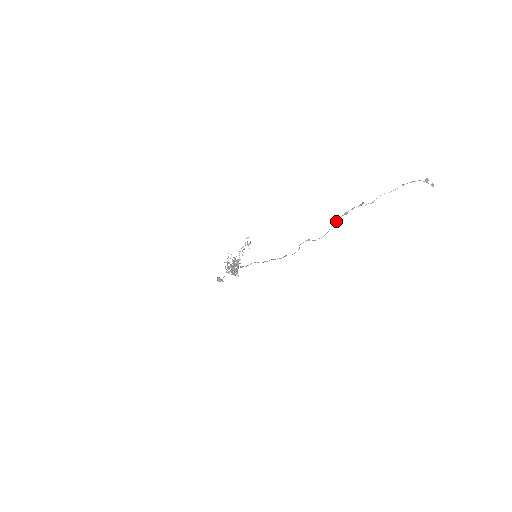
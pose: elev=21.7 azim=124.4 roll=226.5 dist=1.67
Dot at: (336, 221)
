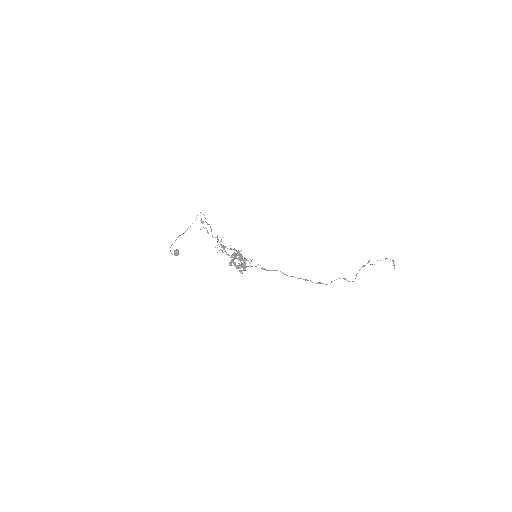
Dot at: occluded
